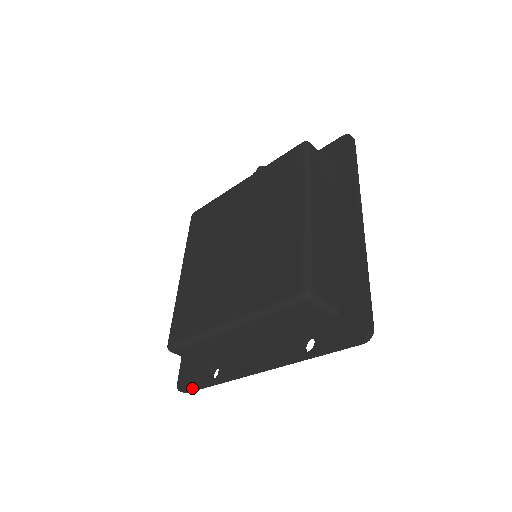
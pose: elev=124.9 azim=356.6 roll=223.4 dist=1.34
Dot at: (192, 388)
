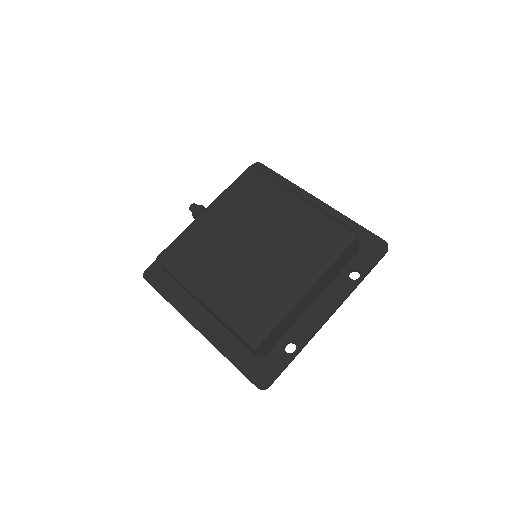
Dot at: (278, 374)
